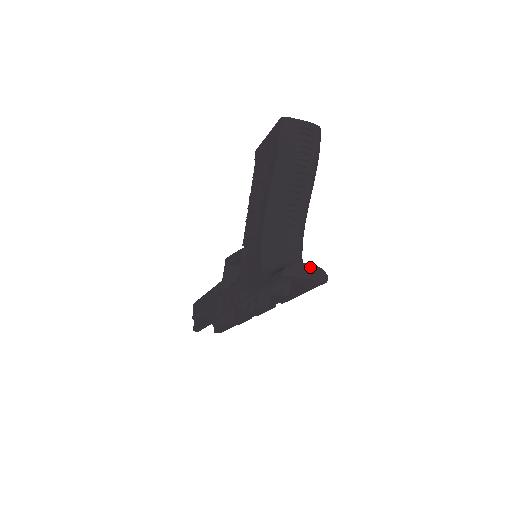
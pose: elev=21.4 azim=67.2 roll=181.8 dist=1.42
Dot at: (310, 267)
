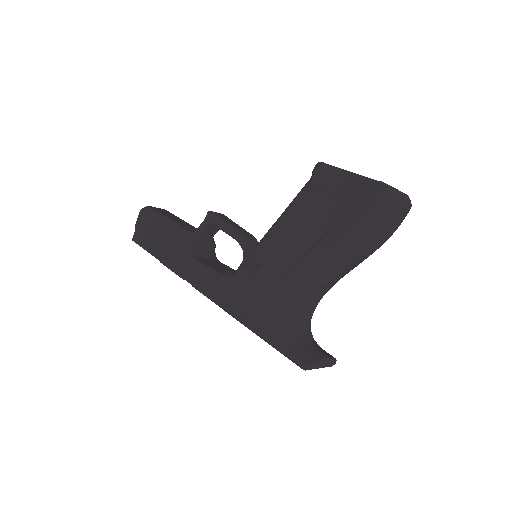
Dot at: (329, 361)
